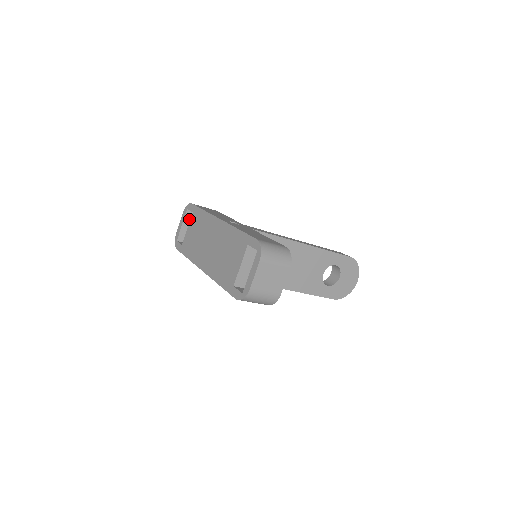
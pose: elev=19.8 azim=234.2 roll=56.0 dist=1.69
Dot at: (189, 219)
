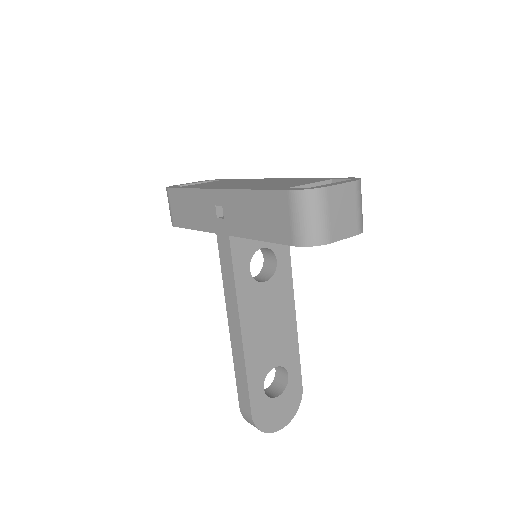
Dot at: occluded
